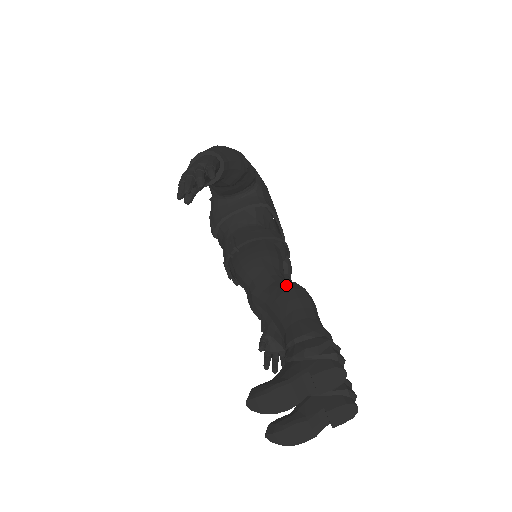
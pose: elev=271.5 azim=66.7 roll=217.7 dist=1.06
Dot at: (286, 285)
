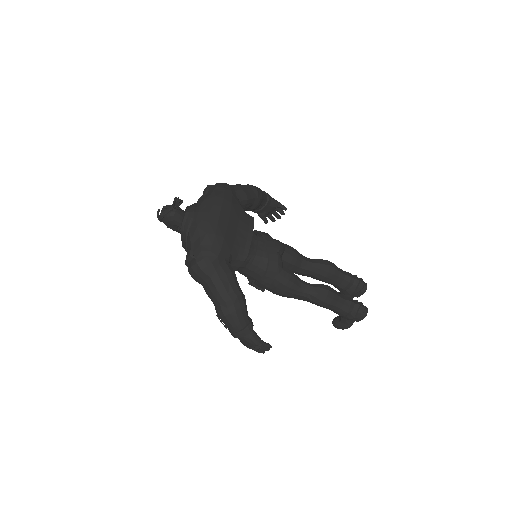
Dot at: (317, 300)
